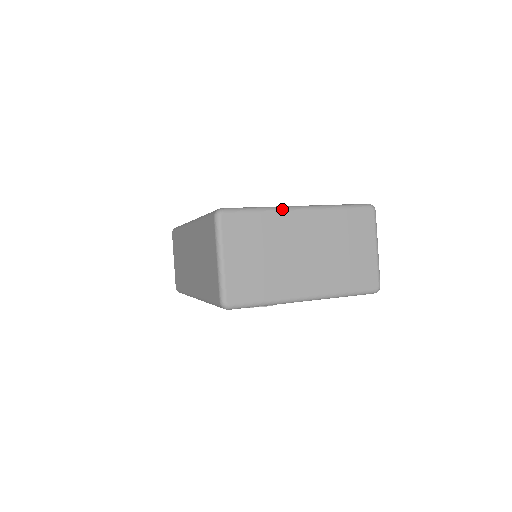
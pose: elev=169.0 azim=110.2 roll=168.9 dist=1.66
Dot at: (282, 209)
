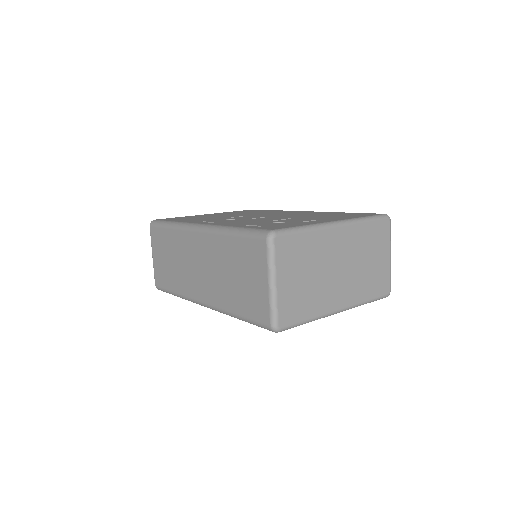
Dot at: (323, 227)
